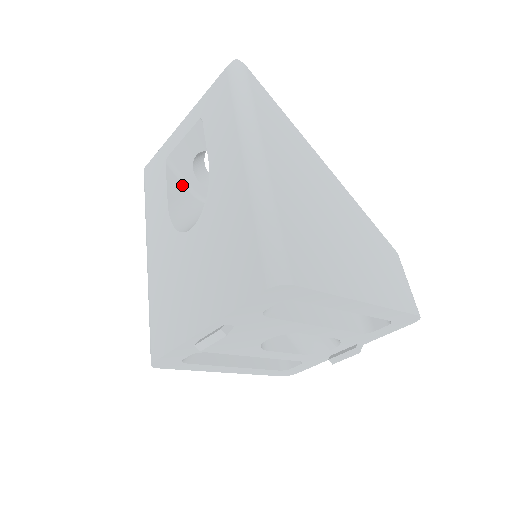
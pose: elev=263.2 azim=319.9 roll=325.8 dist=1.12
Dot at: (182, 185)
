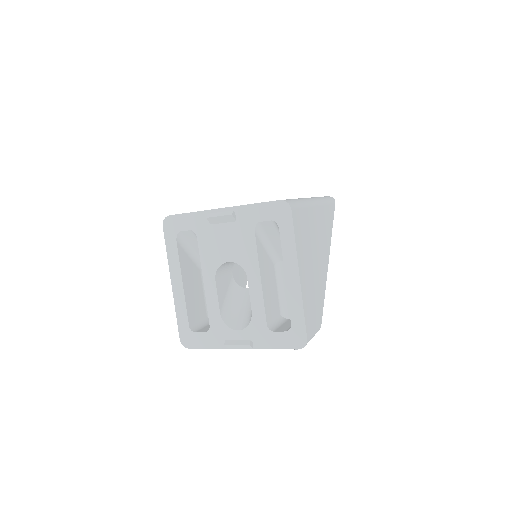
Dot at: occluded
